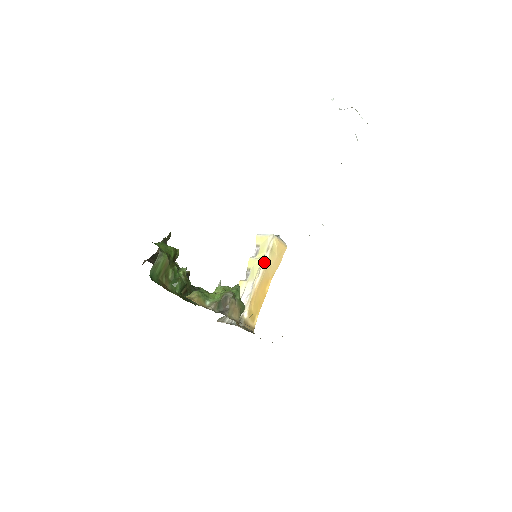
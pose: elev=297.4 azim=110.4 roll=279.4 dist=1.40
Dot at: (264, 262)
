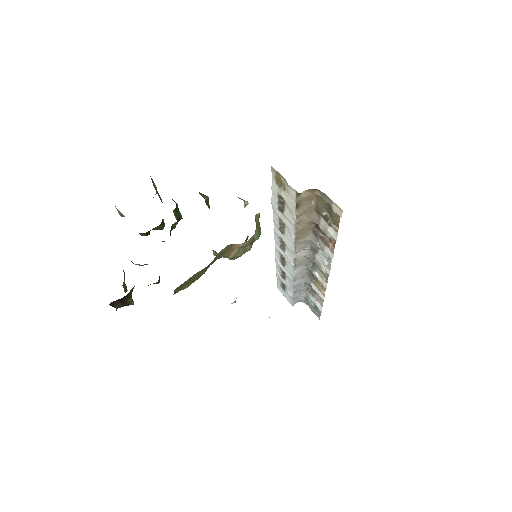
Dot at: occluded
